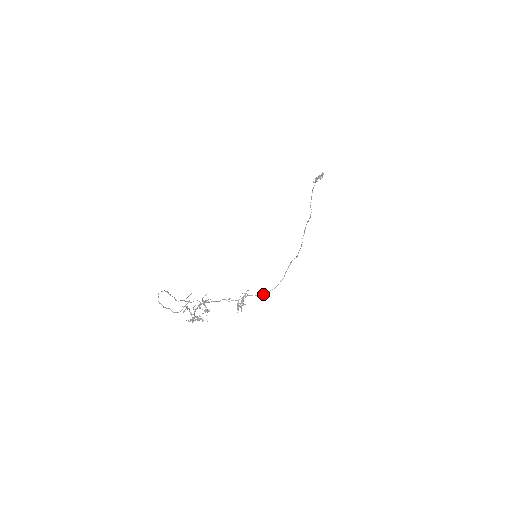
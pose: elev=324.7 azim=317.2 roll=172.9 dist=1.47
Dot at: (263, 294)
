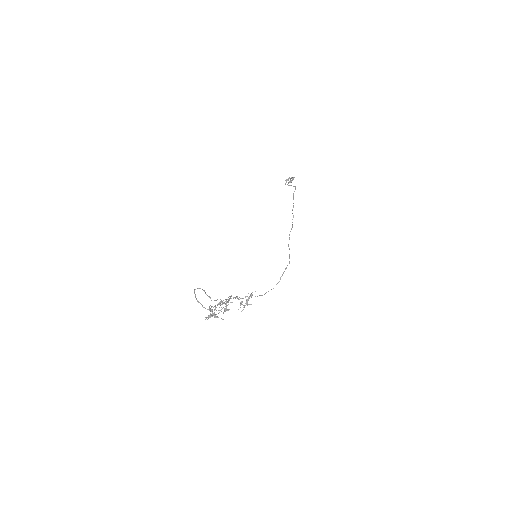
Dot at: (262, 295)
